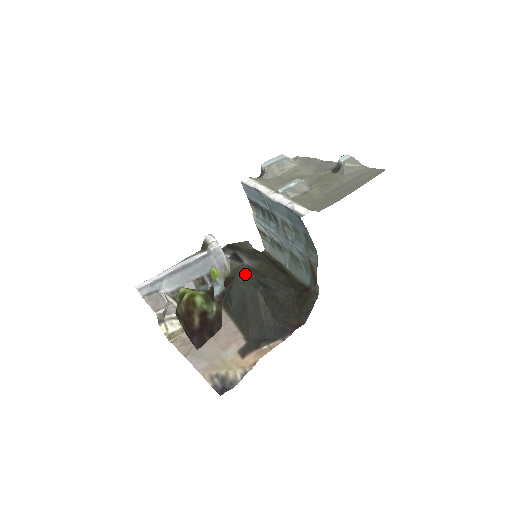
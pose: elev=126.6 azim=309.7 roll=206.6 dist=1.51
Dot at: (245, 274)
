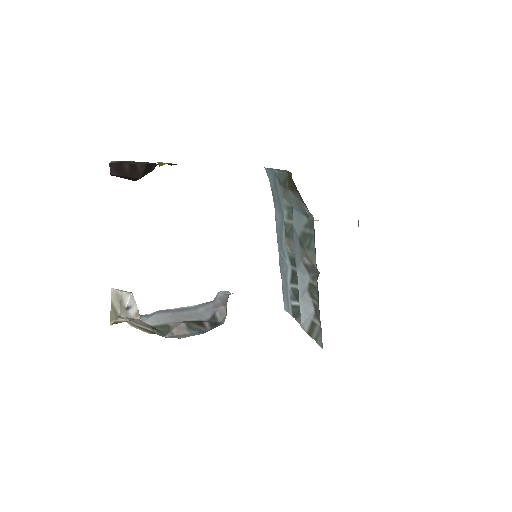
Dot at: occluded
